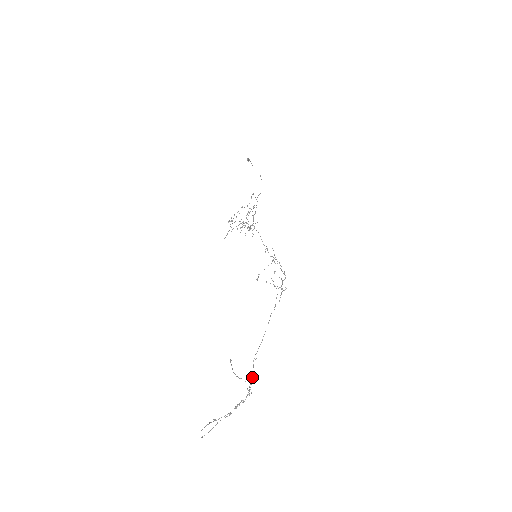
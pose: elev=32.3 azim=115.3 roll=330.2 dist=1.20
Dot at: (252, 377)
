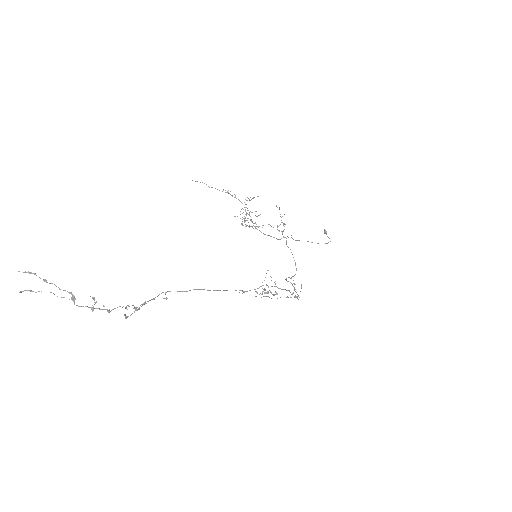
Dot at: occluded
